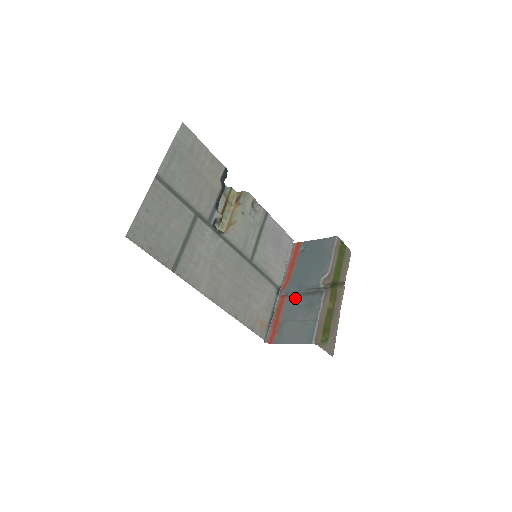
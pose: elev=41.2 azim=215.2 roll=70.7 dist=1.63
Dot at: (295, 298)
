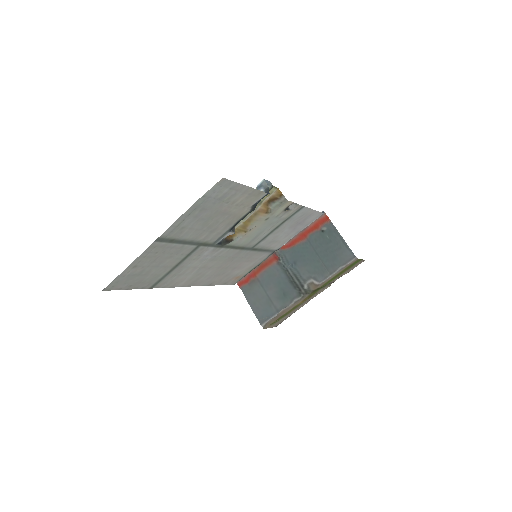
Dot at: (281, 272)
